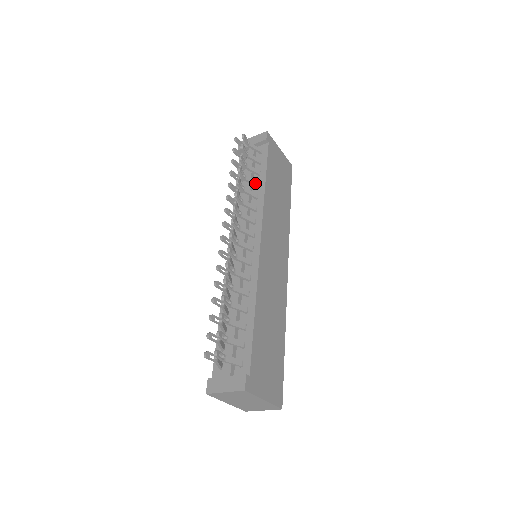
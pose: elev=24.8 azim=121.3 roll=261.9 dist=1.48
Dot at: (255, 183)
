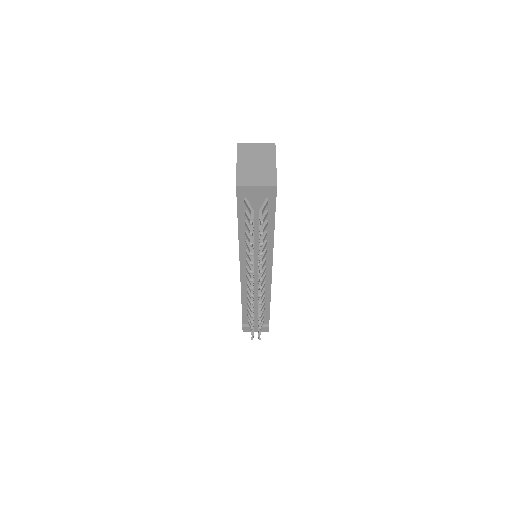
Dot at: (265, 237)
